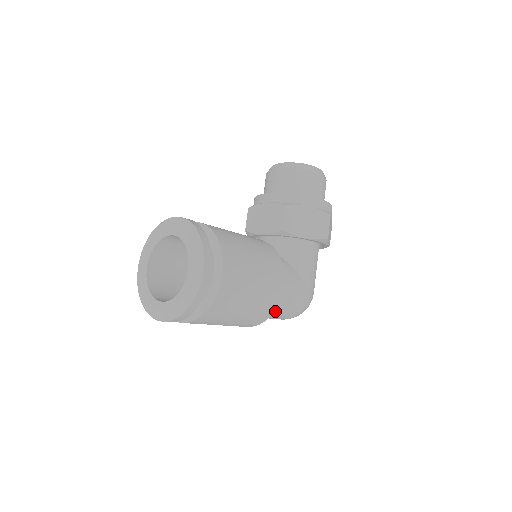
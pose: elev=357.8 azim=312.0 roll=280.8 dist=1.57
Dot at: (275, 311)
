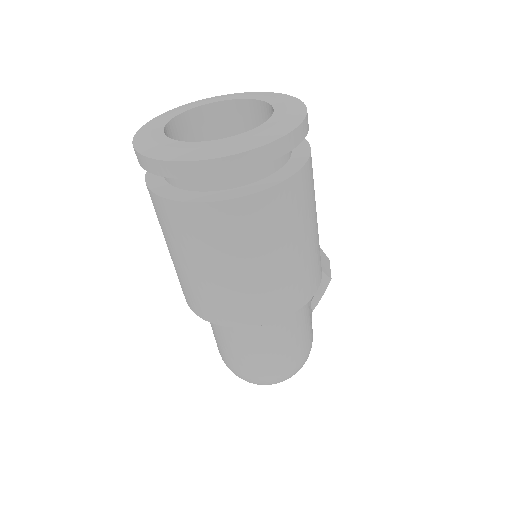
Dot at: (290, 323)
